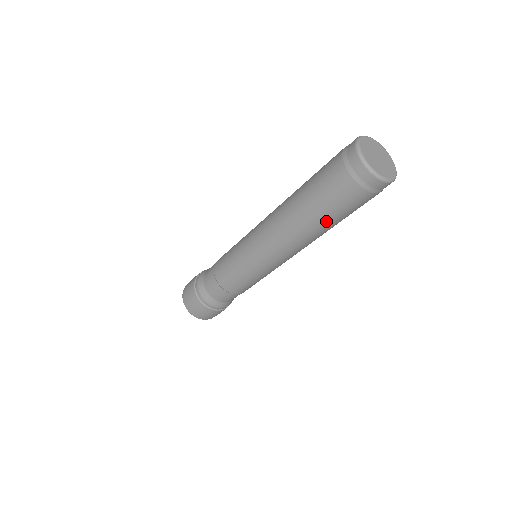
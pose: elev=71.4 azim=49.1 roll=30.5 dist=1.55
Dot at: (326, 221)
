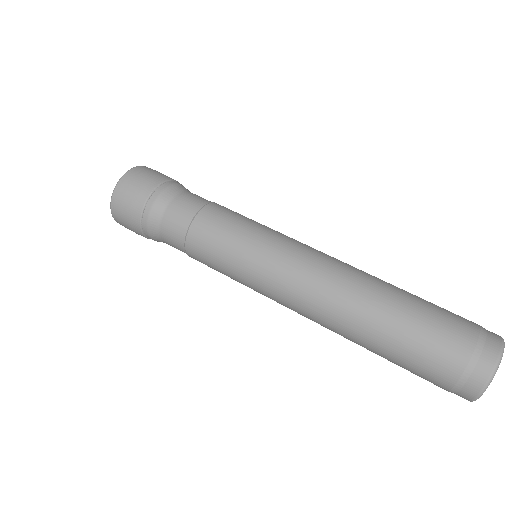
Dot at: (378, 353)
